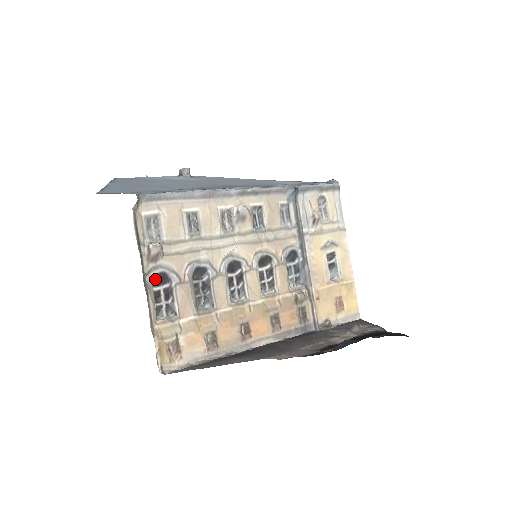
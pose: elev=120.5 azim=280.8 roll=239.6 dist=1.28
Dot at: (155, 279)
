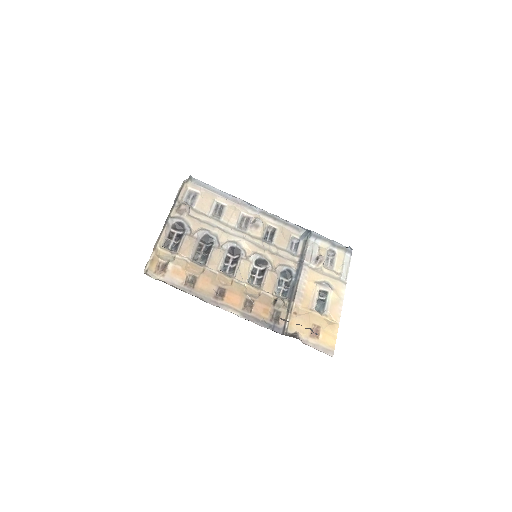
Dot at: (175, 224)
